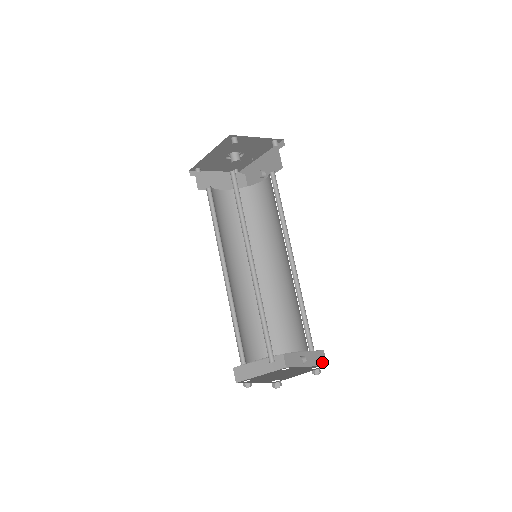
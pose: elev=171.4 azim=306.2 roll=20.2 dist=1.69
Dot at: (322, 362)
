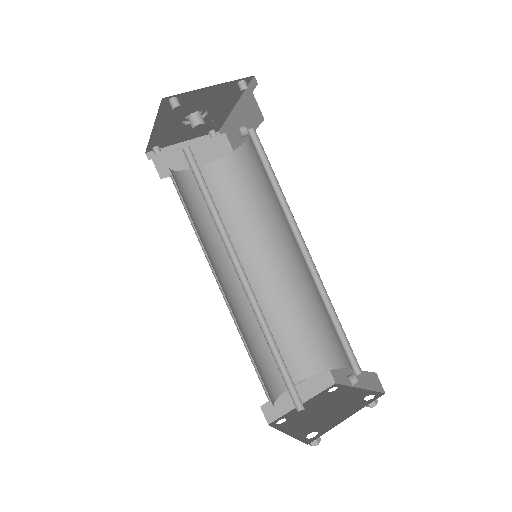
Dot at: (377, 387)
